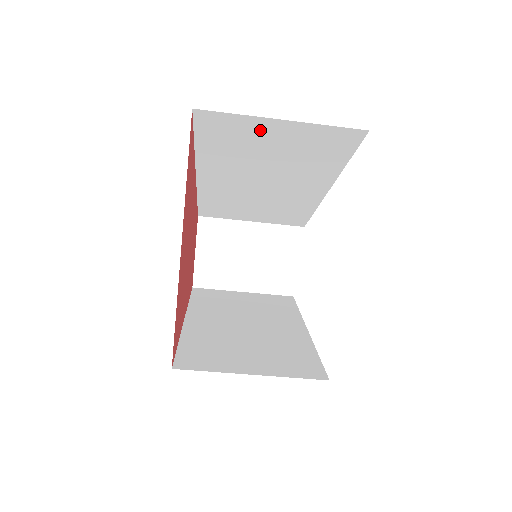
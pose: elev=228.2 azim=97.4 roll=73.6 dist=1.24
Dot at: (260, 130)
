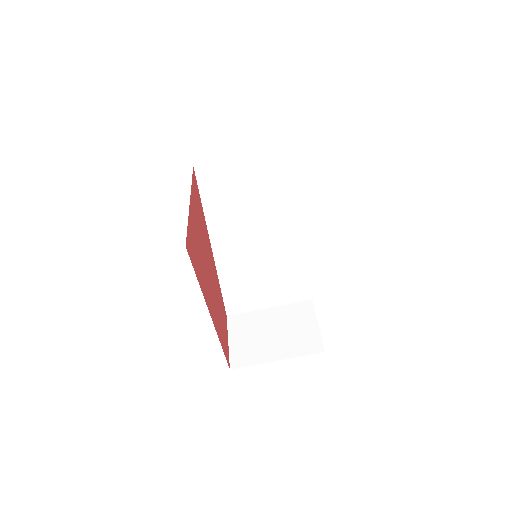
Dot at: (231, 171)
